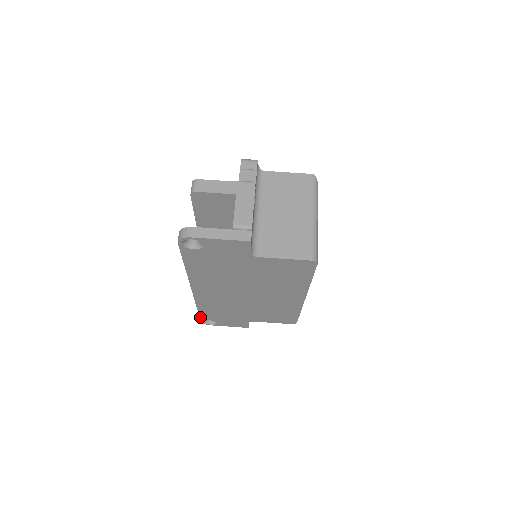
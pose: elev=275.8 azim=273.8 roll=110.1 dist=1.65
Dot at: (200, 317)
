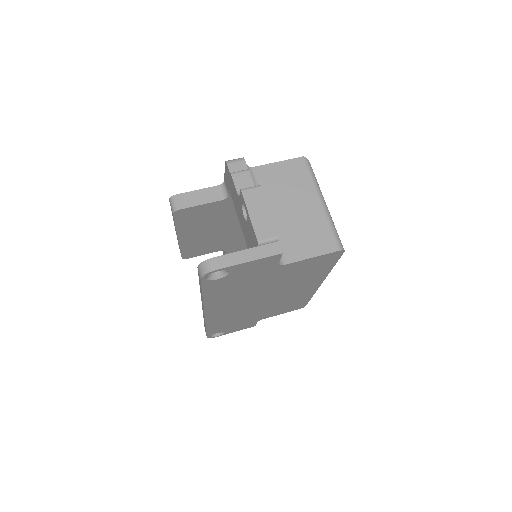
Dot at: (207, 334)
